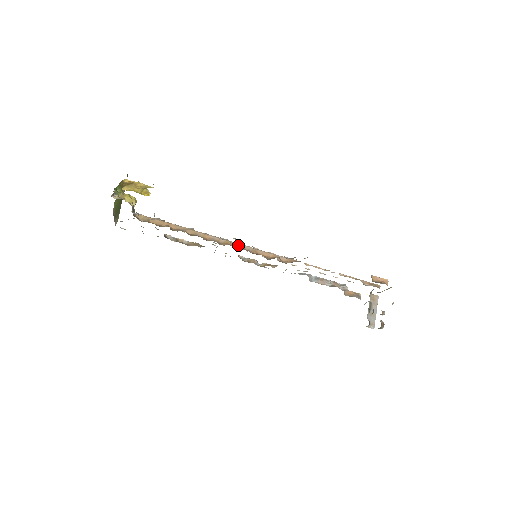
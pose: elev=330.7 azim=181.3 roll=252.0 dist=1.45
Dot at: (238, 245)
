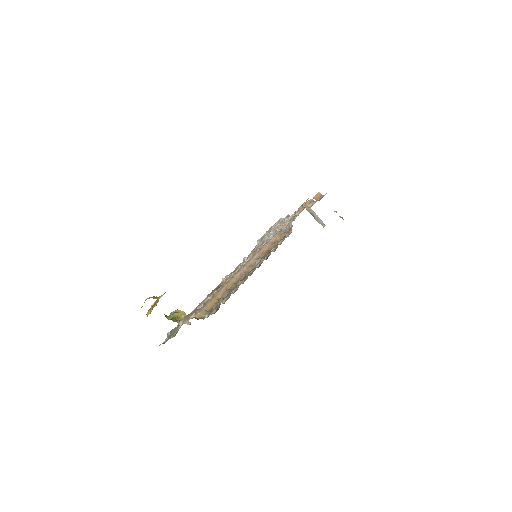
Dot at: (253, 261)
